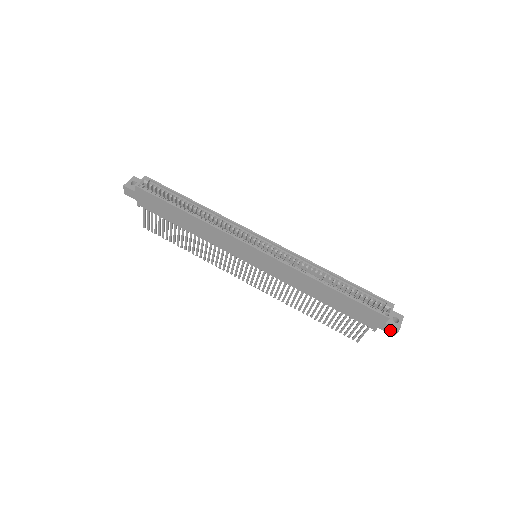
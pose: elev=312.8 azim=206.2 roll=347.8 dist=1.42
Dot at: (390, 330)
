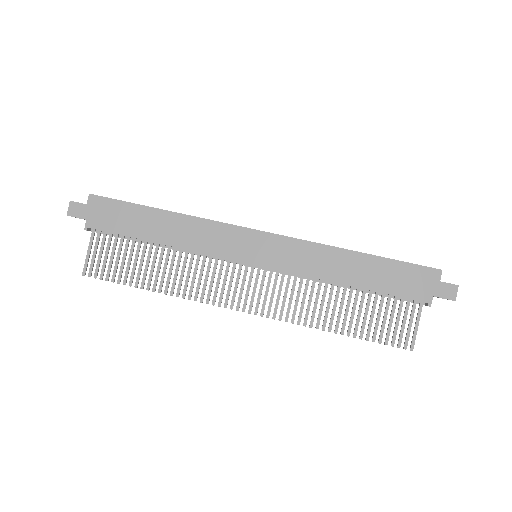
Dot at: (448, 292)
